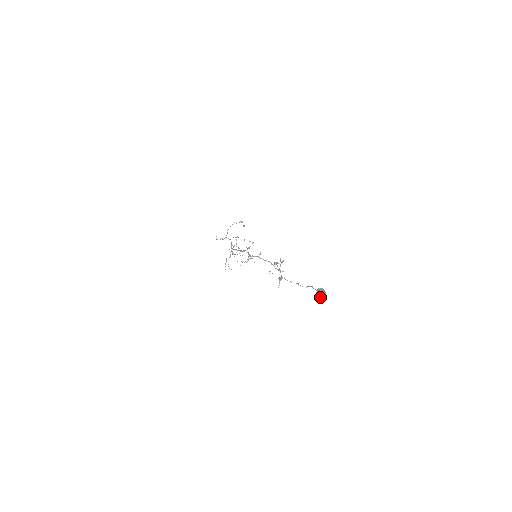
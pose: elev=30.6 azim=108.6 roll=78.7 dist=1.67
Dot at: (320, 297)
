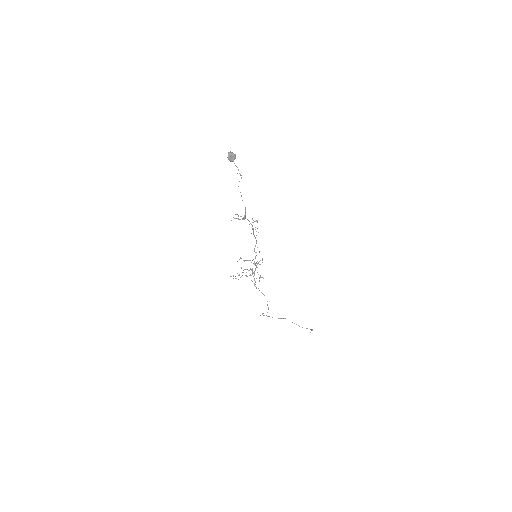
Dot at: (228, 155)
